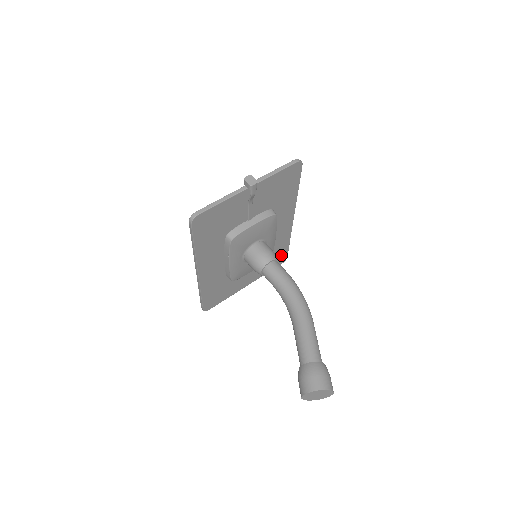
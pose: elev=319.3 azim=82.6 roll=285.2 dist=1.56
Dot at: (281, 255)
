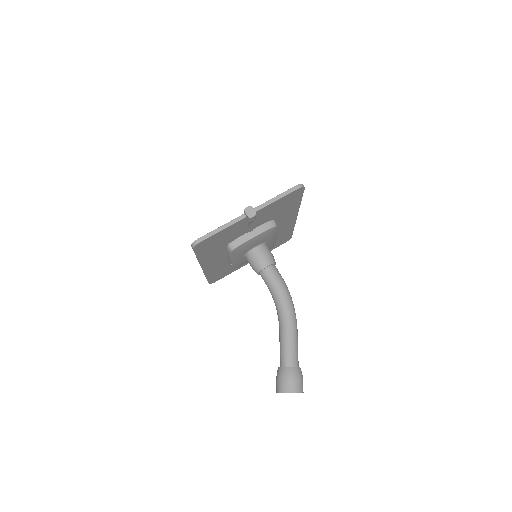
Dot at: (285, 238)
